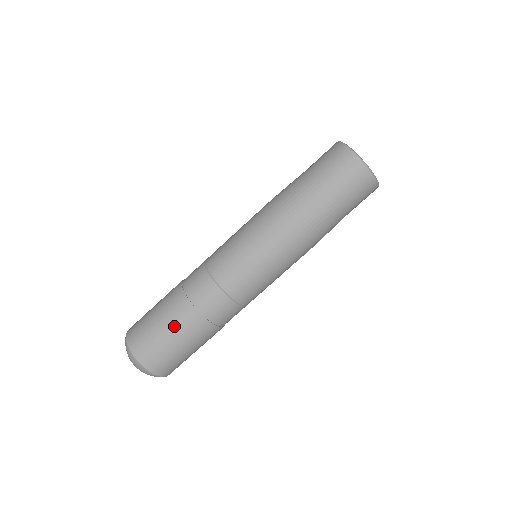
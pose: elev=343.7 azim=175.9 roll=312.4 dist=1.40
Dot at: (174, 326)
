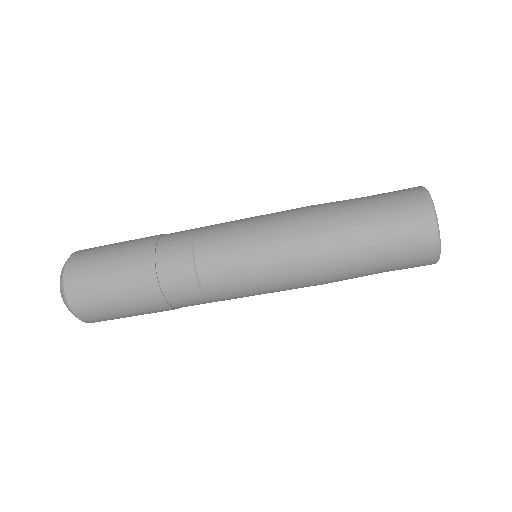
Dot at: (122, 272)
